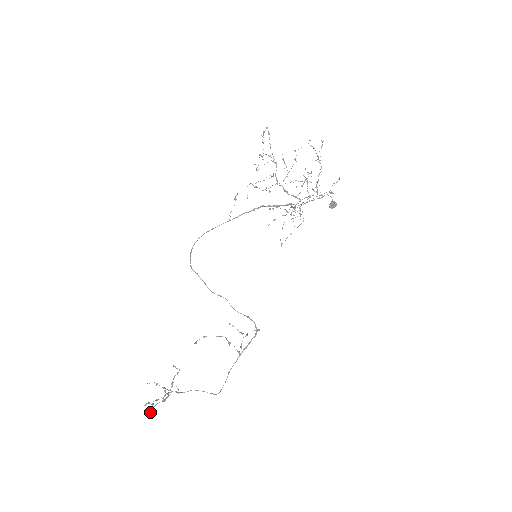
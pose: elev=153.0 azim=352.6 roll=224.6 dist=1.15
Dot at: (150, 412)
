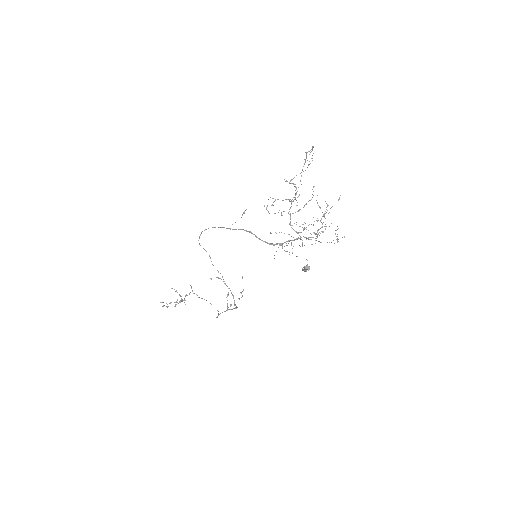
Dot at: (166, 306)
